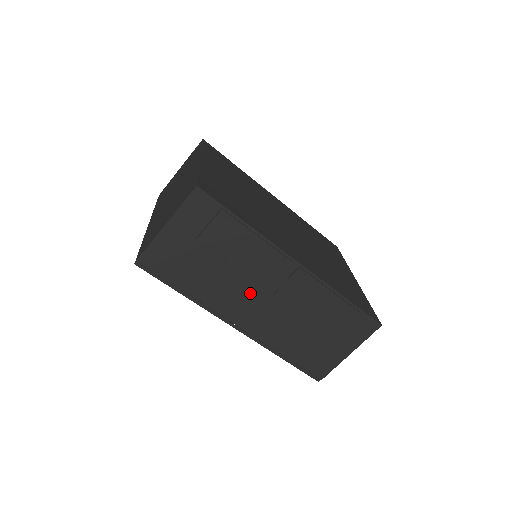
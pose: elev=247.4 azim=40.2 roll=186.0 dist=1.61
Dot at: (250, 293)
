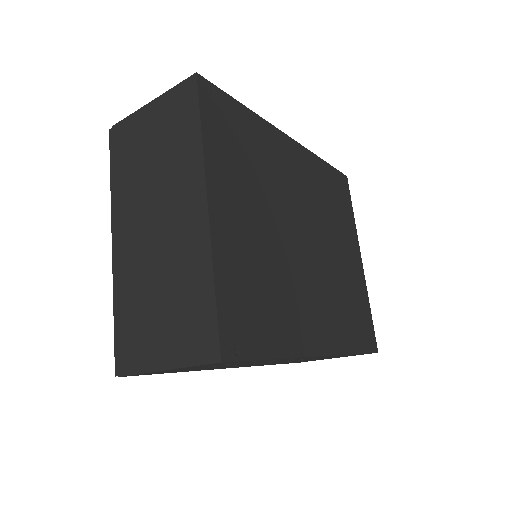
Dot at: occluded
